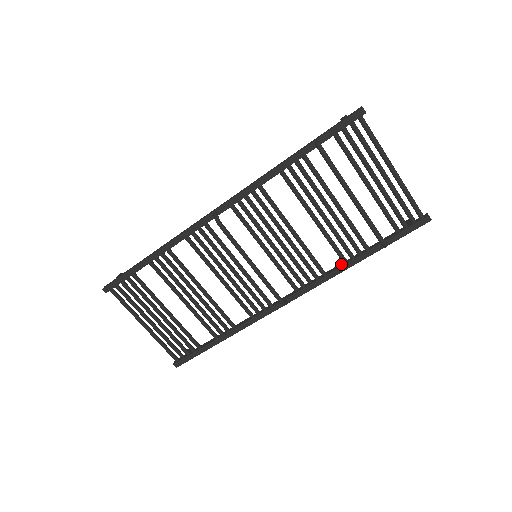
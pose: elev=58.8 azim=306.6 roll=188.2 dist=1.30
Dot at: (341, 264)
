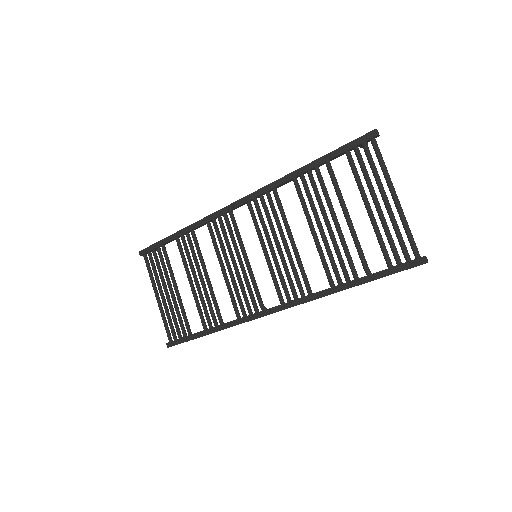
Dot at: (328, 288)
